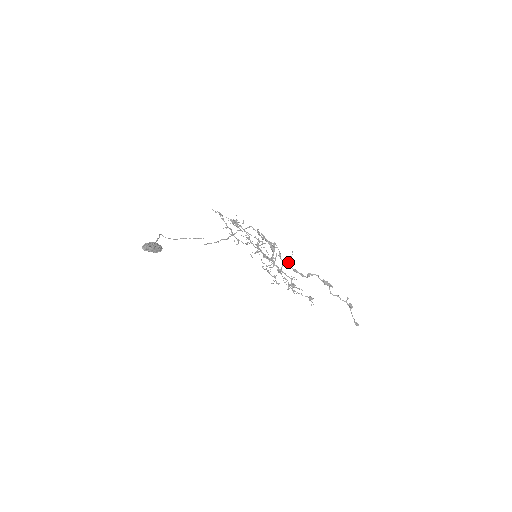
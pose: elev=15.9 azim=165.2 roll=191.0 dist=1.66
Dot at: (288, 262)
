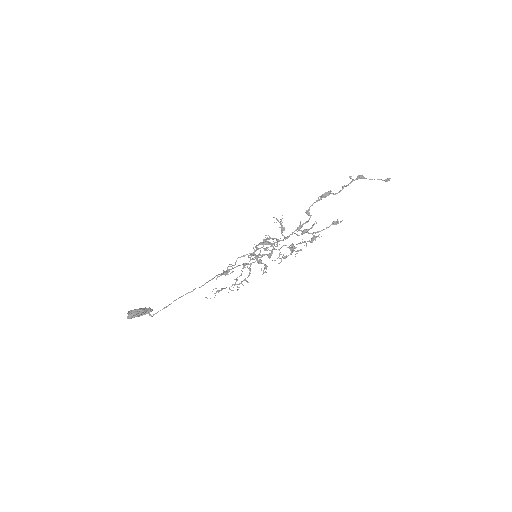
Dot at: (281, 226)
